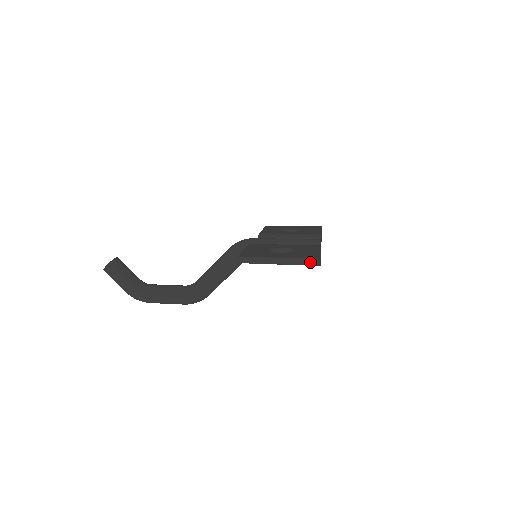
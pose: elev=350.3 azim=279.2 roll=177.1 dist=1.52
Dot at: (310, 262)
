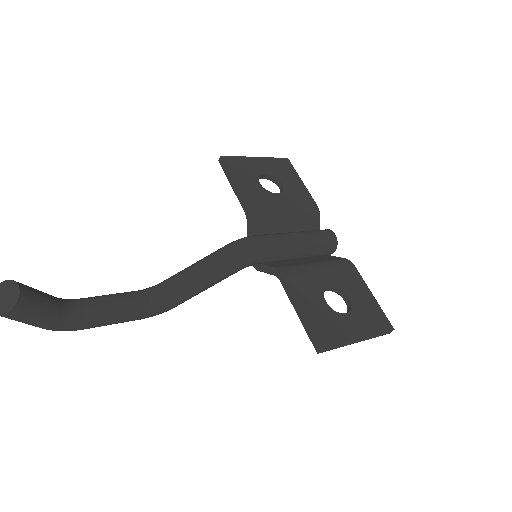
Dot at: (385, 334)
